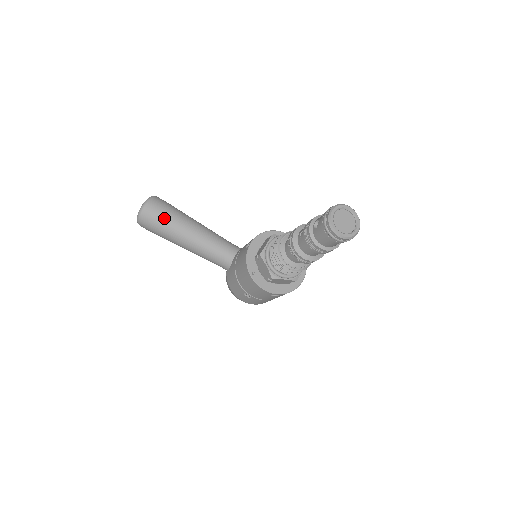
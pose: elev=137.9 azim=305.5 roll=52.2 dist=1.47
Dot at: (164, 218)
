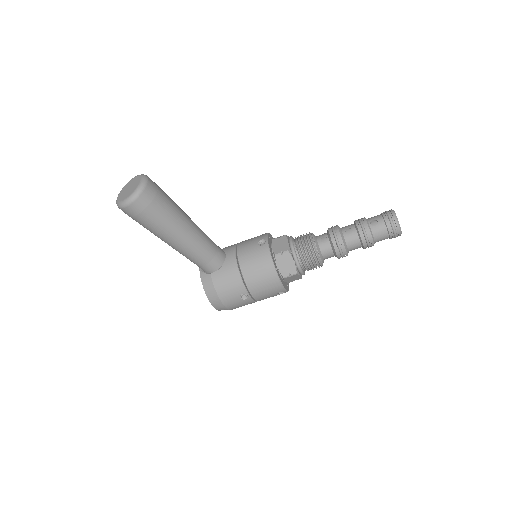
Dot at: (167, 203)
